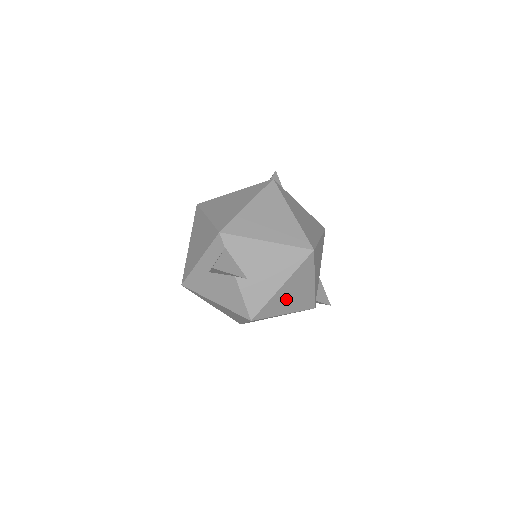
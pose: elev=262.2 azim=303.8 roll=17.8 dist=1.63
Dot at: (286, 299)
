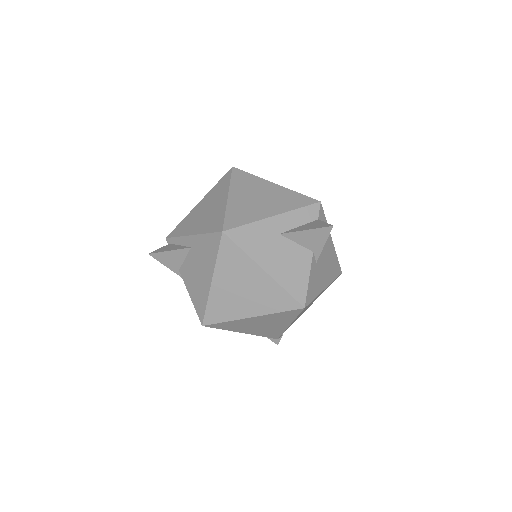
Dot at: (307, 307)
